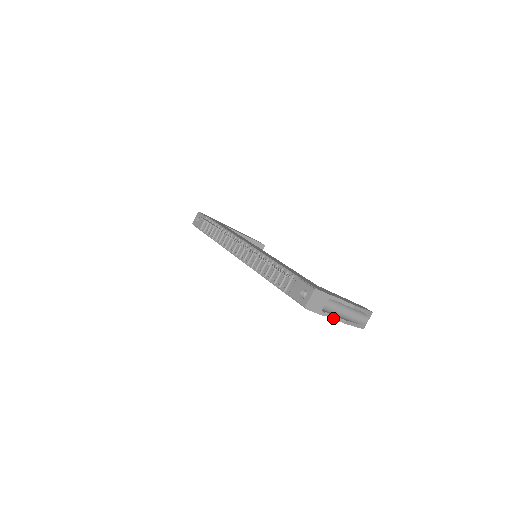
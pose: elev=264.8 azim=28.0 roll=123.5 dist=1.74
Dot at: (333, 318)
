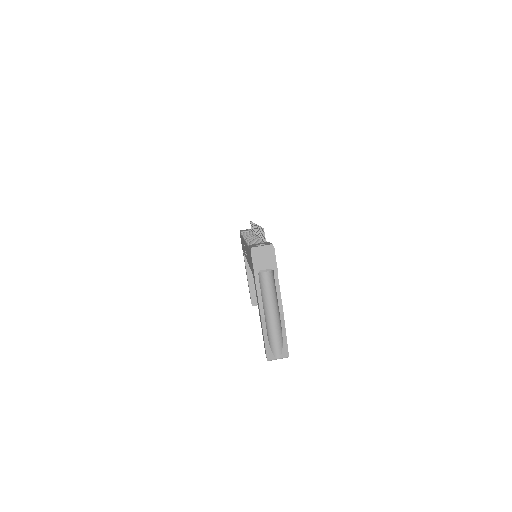
Dot at: (259, 298)
